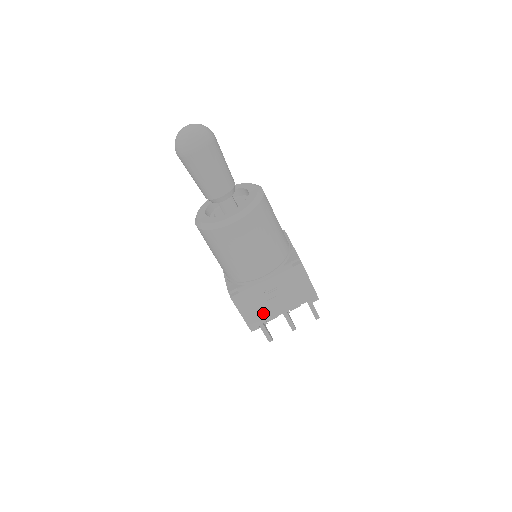
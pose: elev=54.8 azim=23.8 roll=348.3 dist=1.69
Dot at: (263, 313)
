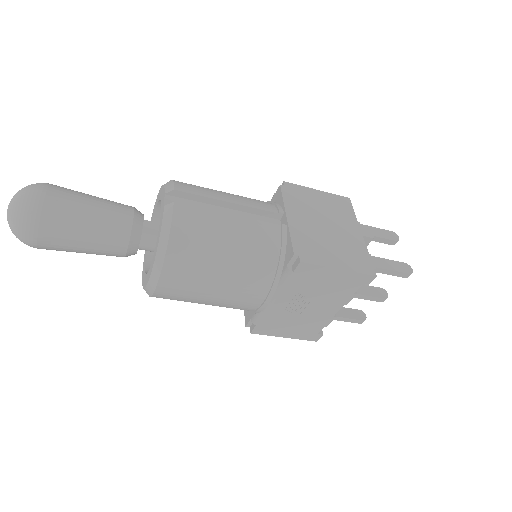
Dot at: (310, 324)
